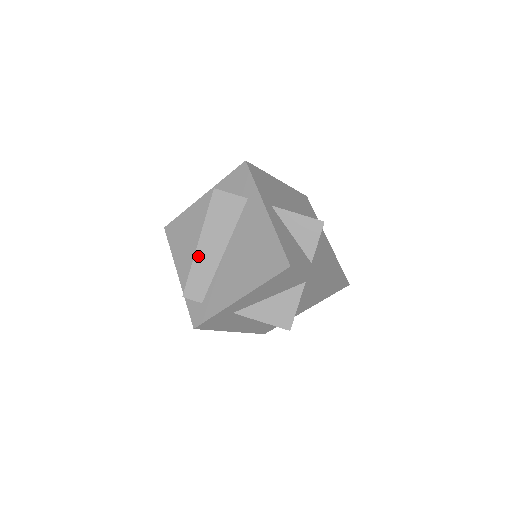
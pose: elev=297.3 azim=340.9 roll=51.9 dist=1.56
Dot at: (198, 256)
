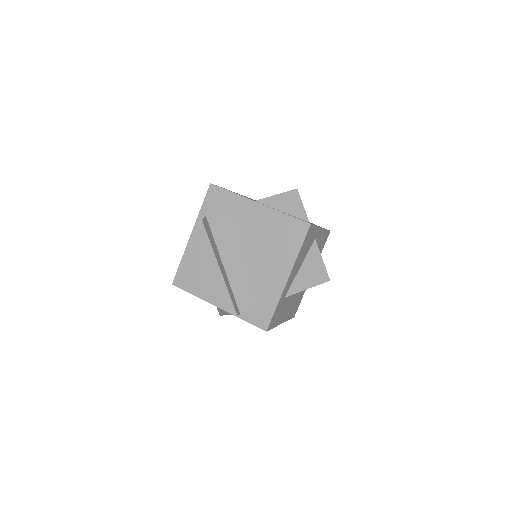
Dot at: (230, 274)
